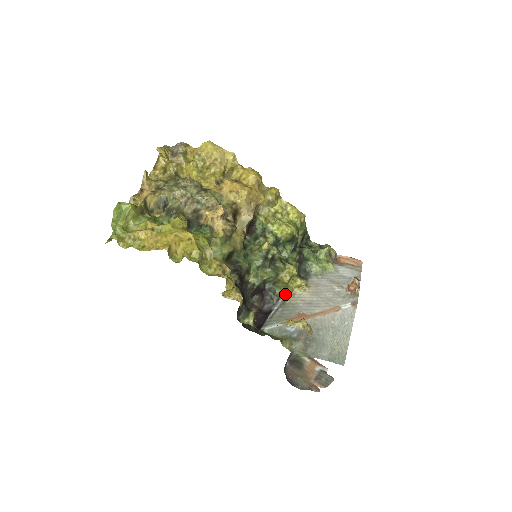
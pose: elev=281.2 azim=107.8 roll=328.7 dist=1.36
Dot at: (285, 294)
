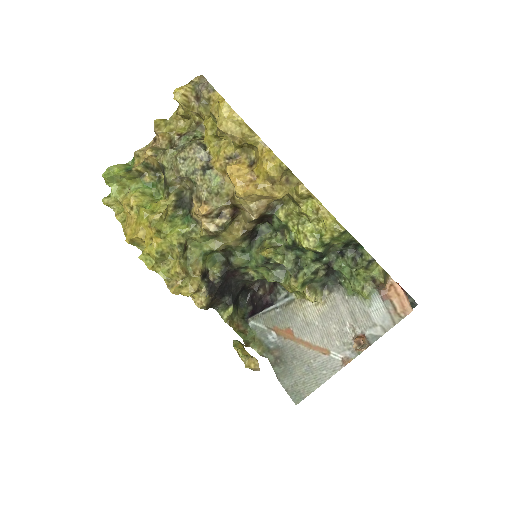
Dot at: (296, 295)
